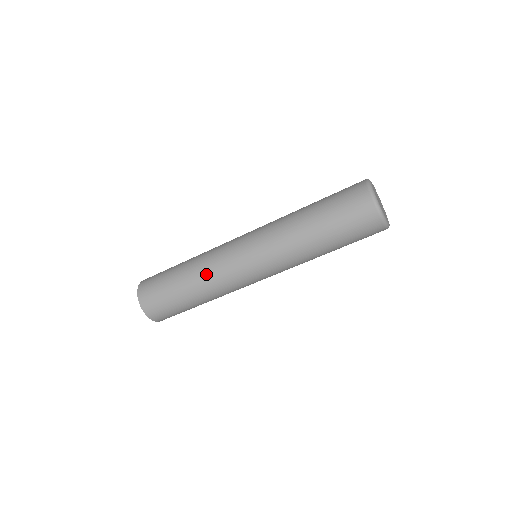
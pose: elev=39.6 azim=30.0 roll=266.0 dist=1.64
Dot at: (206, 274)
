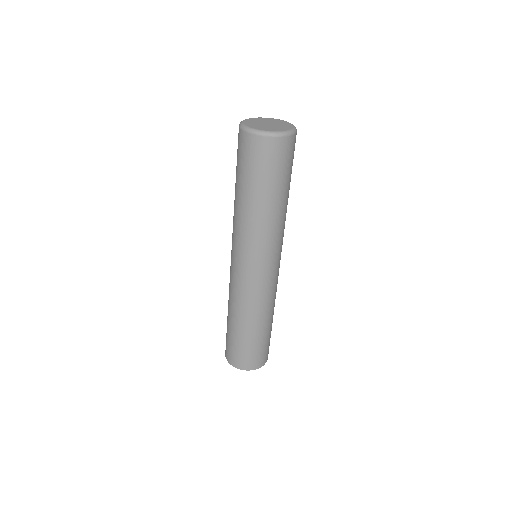
Dot at: (233, 302)
